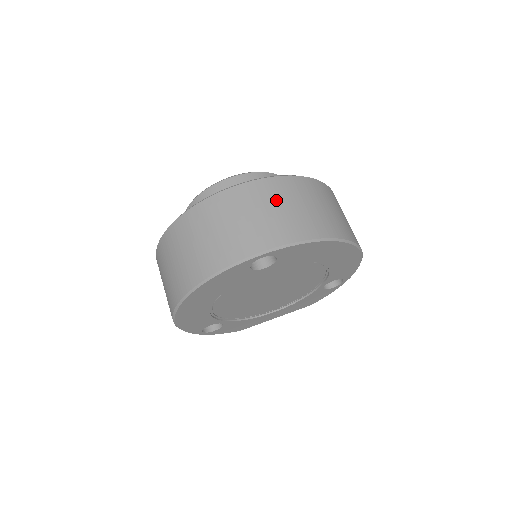
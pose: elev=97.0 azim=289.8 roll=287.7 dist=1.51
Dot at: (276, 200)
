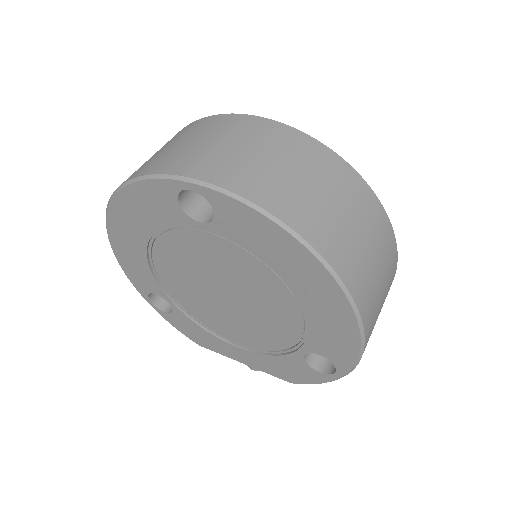
Dot at: (274, 149)
